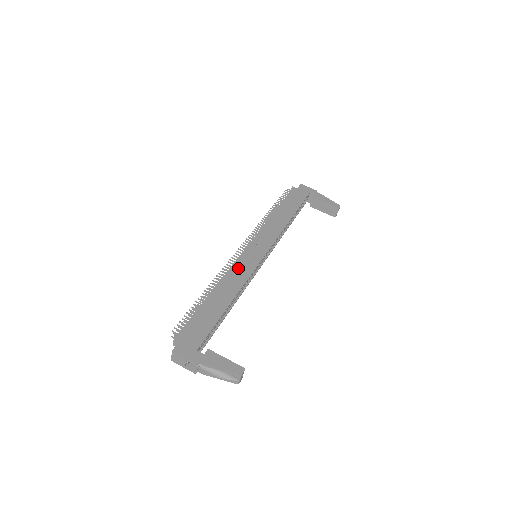
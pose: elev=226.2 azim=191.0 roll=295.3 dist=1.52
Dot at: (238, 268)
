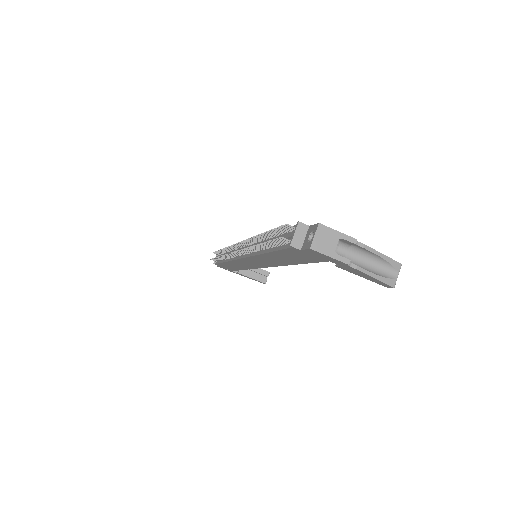
Dot at: occluded
